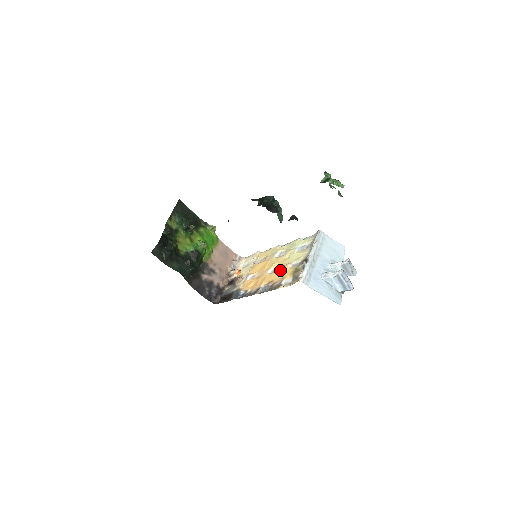
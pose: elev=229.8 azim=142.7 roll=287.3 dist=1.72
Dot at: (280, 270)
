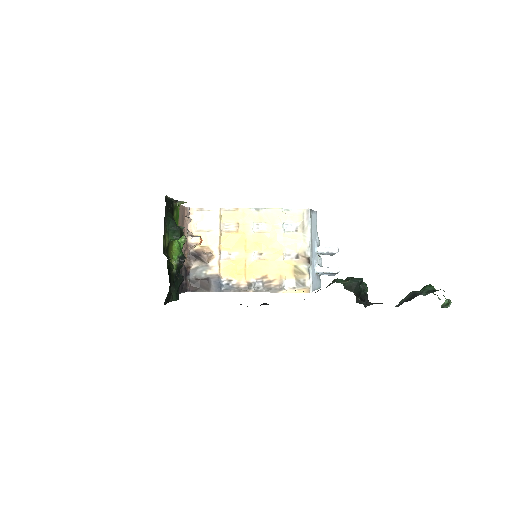
Dot at: (272, 261)
